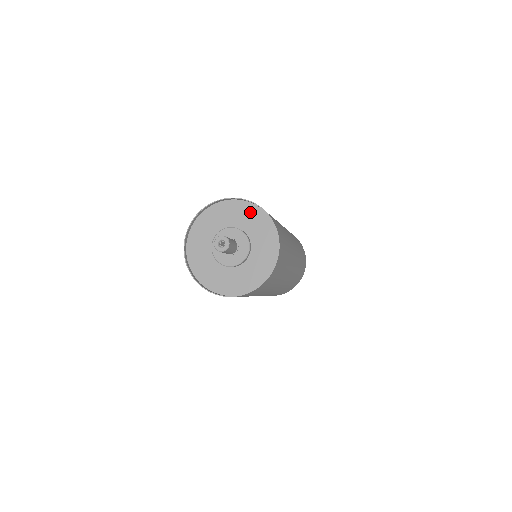
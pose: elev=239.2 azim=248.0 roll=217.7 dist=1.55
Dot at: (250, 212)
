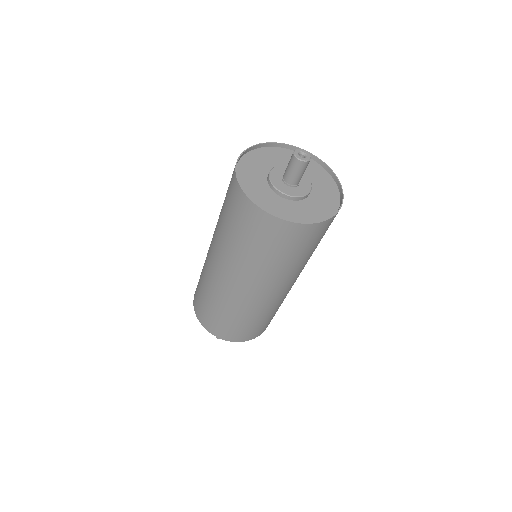
Dot at: (328, 184)
